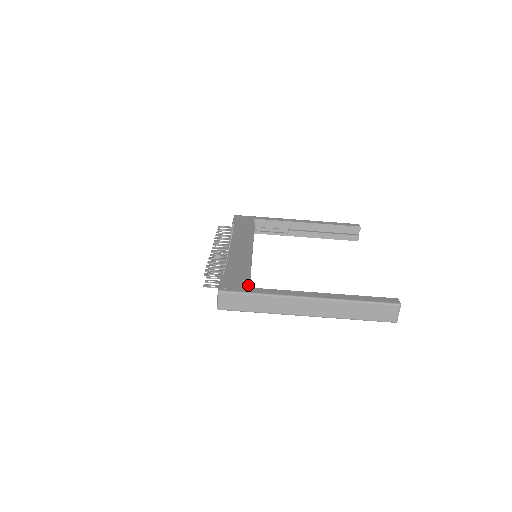
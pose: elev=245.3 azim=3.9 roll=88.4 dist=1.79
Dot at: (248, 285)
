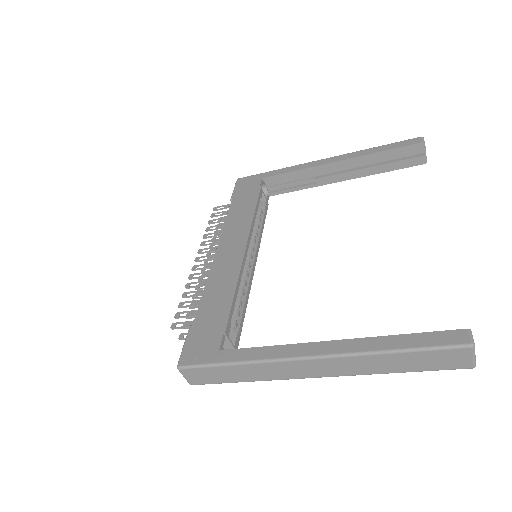
Dot at: (225, 337)
